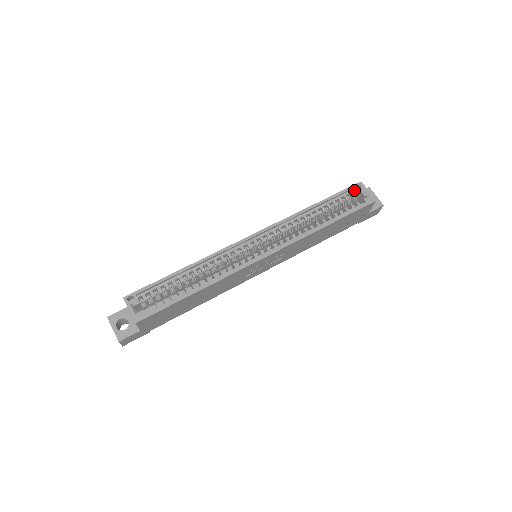
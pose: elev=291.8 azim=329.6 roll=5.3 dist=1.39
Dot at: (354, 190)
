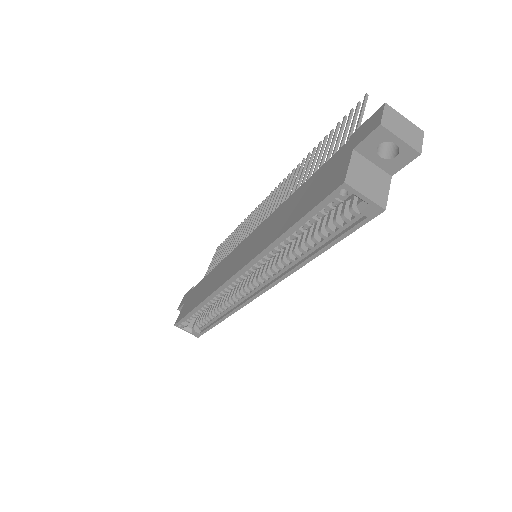
Dot at: (338, 194)
